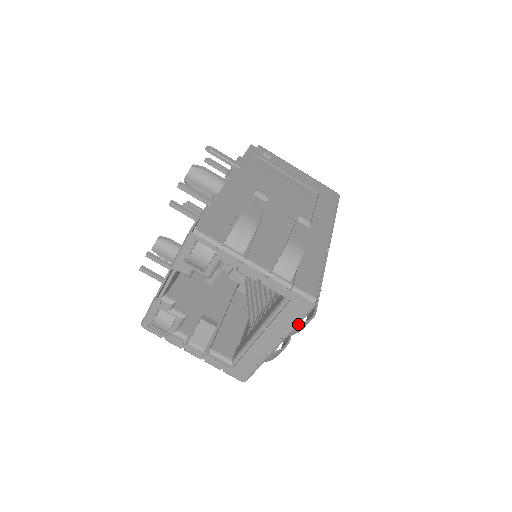
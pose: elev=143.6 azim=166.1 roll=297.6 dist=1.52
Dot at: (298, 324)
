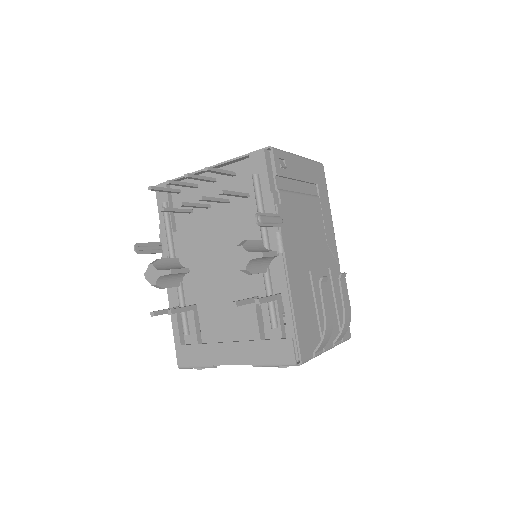
Dot at: occluded
